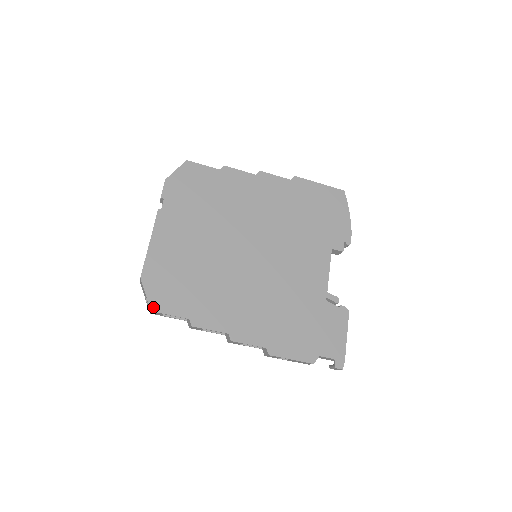
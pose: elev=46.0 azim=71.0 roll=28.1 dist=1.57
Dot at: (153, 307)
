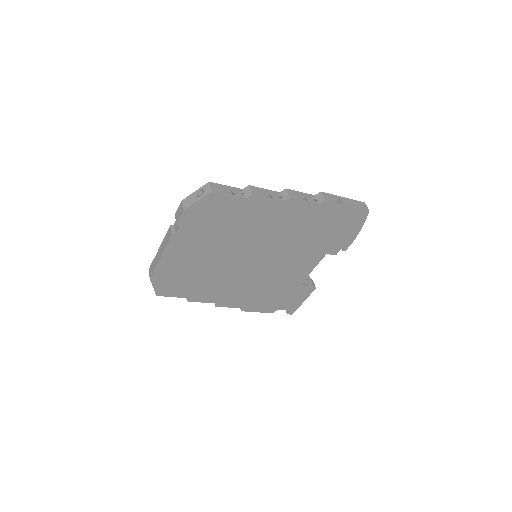
Dot at: (158, 294)
